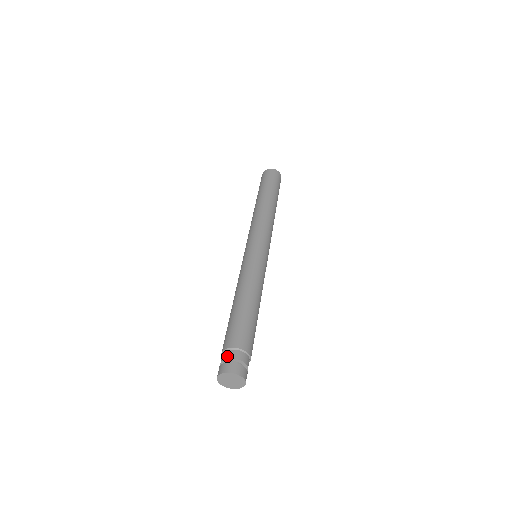
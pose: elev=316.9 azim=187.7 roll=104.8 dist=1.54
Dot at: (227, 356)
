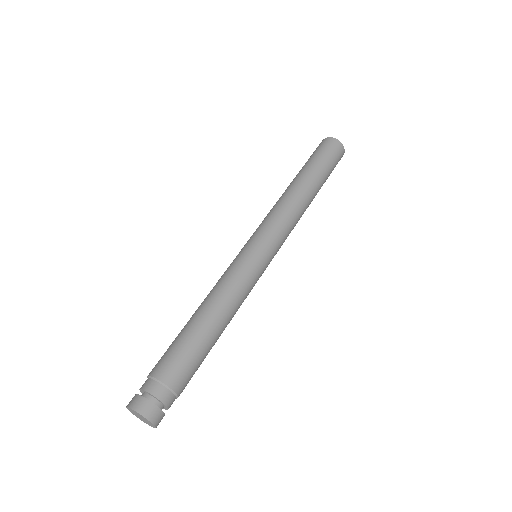
Dot at: (160, 396)
